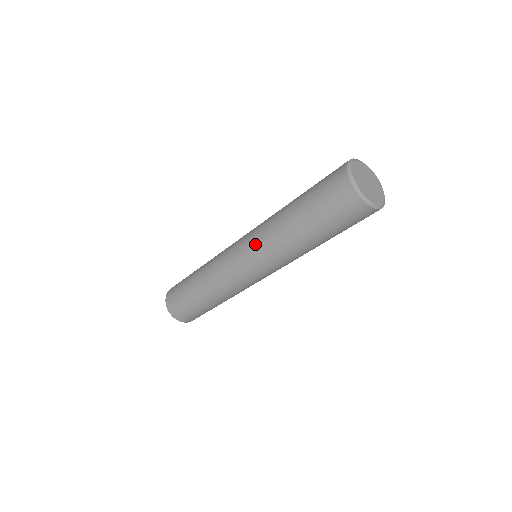
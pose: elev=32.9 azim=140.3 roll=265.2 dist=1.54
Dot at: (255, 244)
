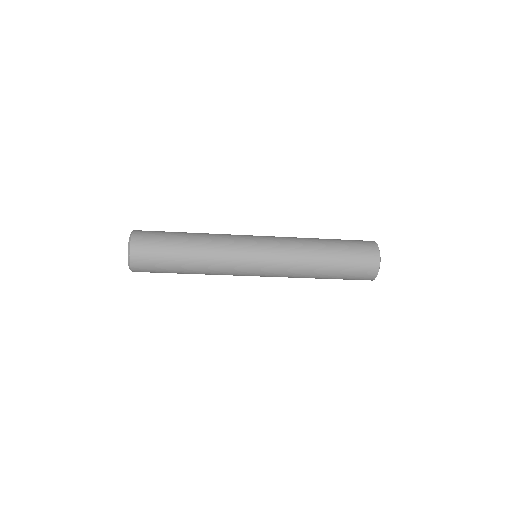
Dot at: (281, 260)
